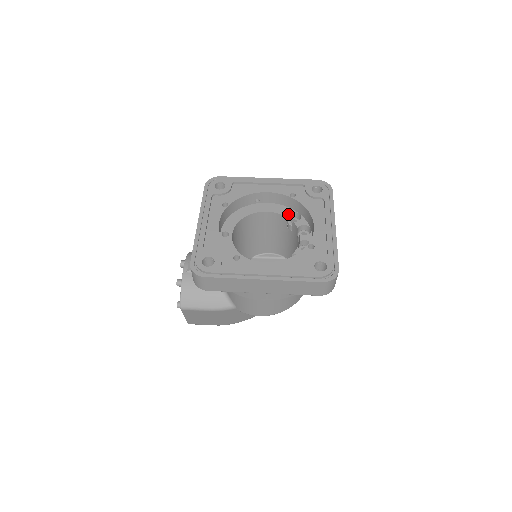
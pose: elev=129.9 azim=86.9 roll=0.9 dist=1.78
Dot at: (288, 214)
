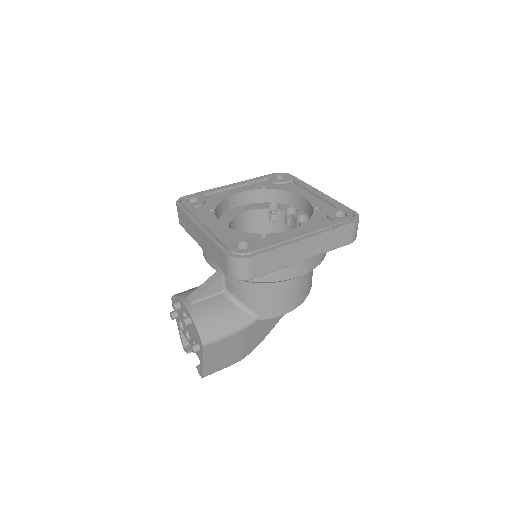
Dot at: (266, 207)
